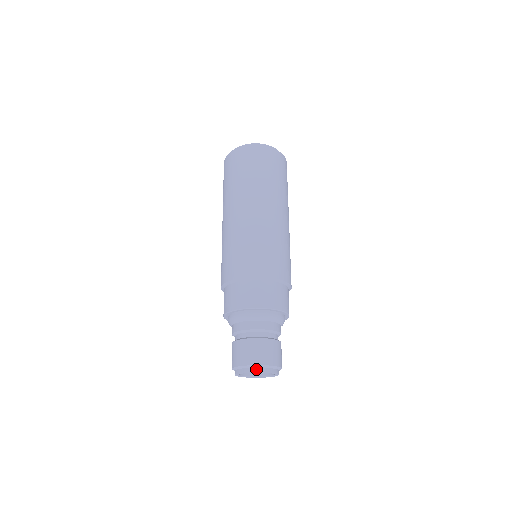
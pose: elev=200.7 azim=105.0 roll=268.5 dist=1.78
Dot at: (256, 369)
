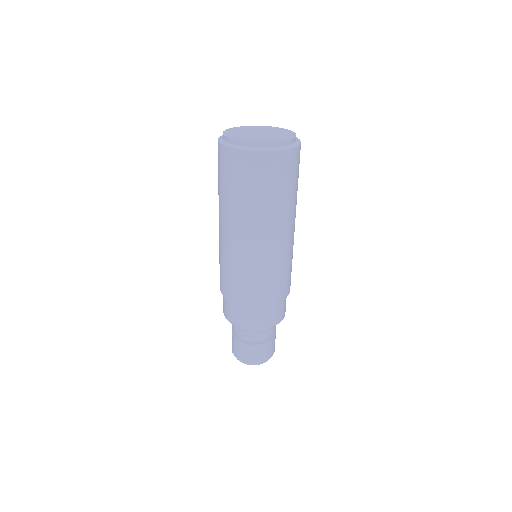
Dot at: (261, 363)
